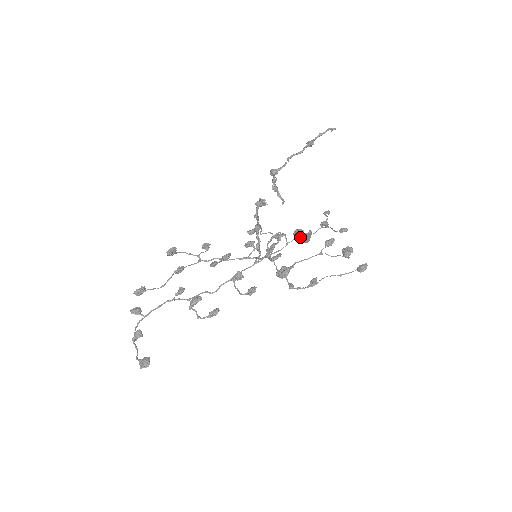
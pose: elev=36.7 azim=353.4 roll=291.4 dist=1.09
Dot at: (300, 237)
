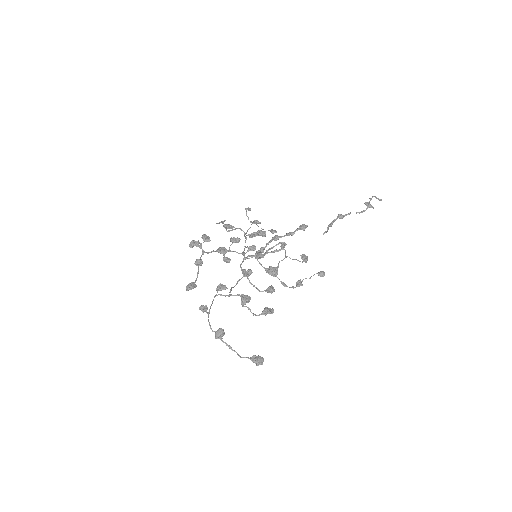
Dot at: occluded
